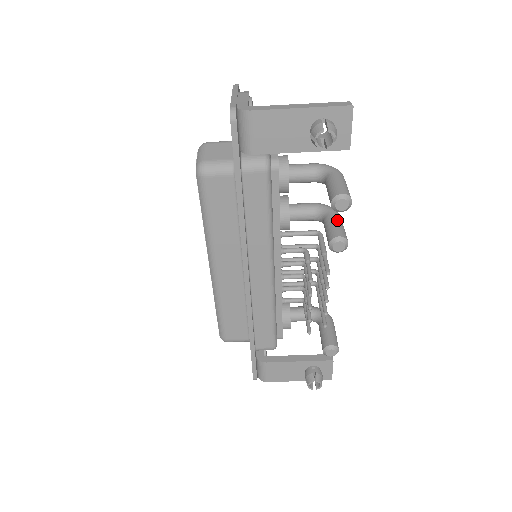
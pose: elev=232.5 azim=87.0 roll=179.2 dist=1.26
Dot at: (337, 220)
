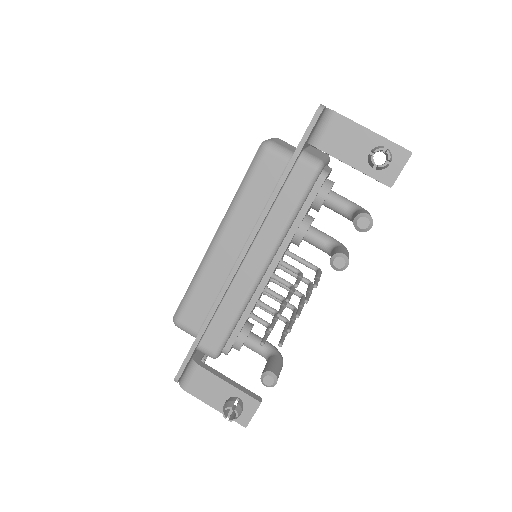
Dot at: (346, 250)
